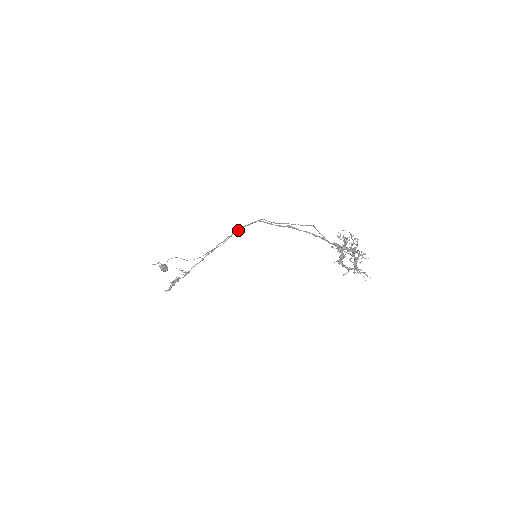
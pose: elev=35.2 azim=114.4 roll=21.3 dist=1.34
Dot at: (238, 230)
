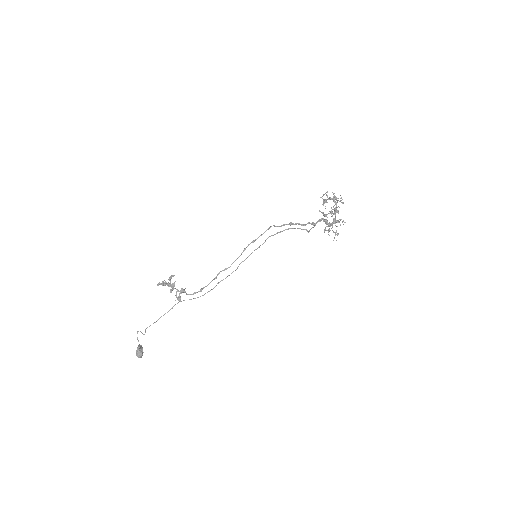
Dot at: (249, 244)
